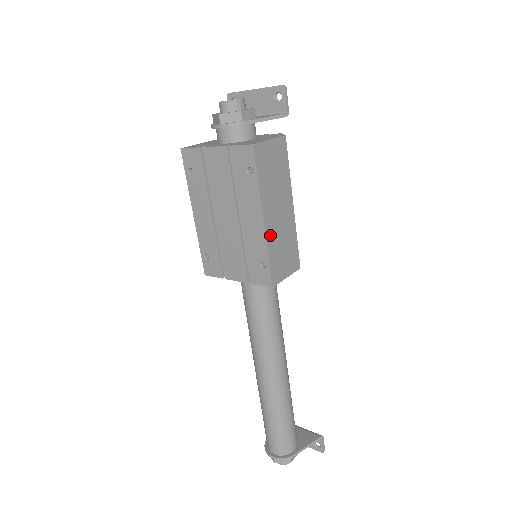
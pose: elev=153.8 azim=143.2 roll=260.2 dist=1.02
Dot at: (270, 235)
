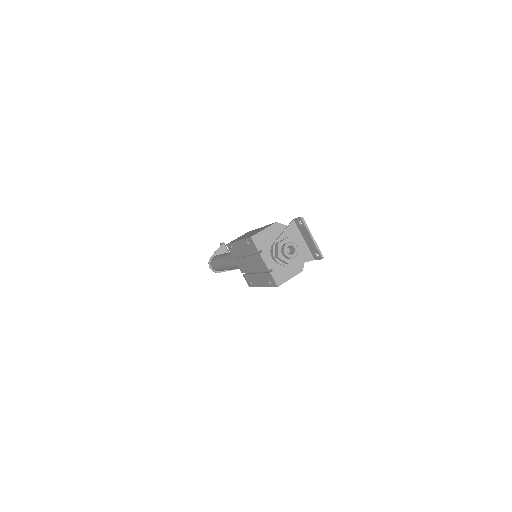
Dot at: occluded
